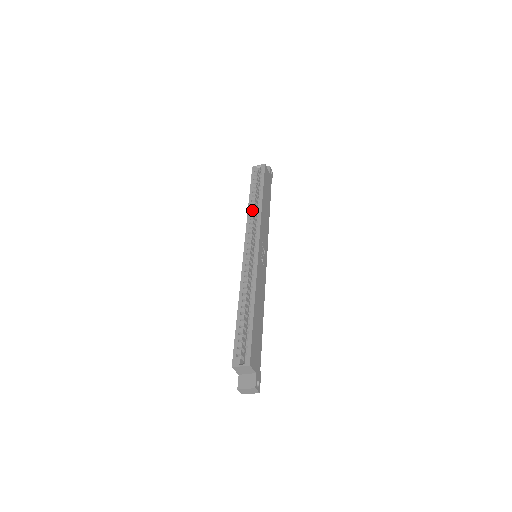
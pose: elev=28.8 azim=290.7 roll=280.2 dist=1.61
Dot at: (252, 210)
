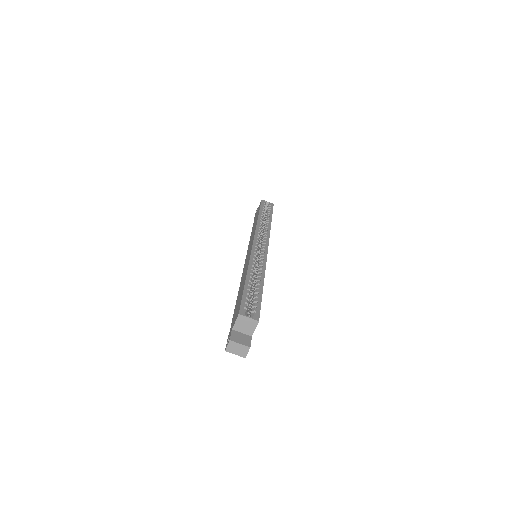
Dot at: (261, 223)
